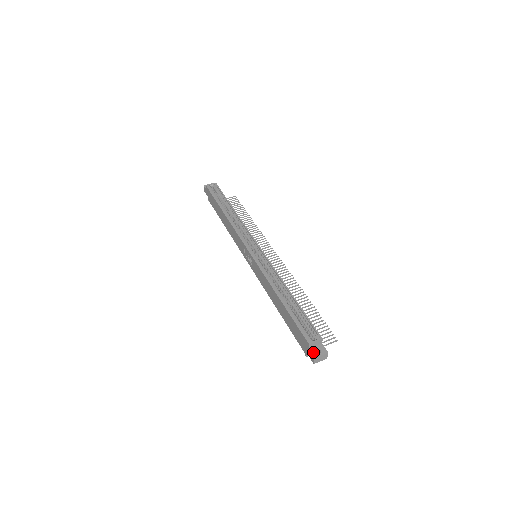
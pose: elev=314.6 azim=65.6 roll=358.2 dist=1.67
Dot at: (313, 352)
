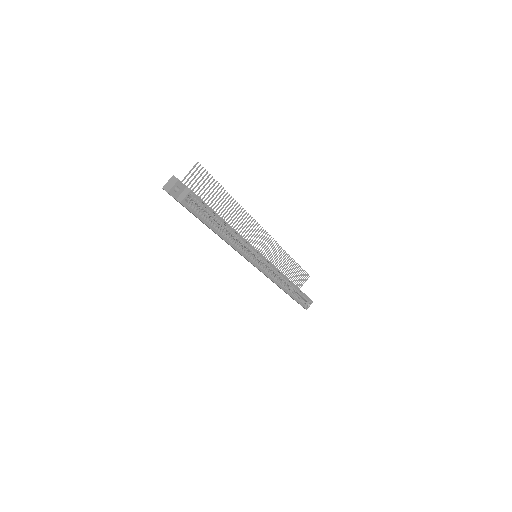
Dot at: occluded
